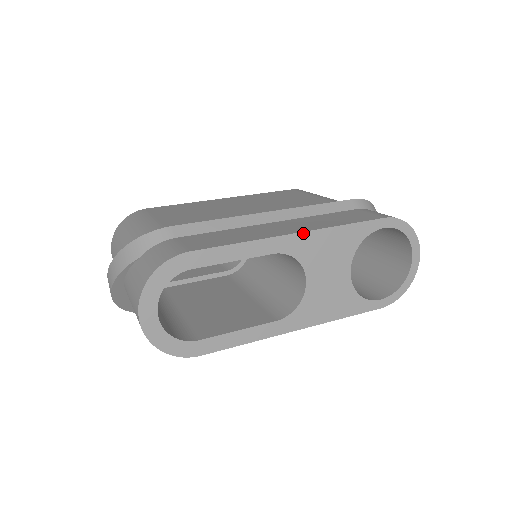
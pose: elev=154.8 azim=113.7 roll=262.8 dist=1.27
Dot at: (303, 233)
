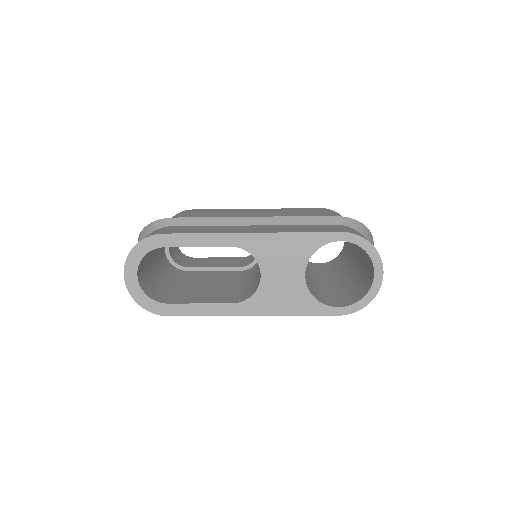
Dot at: (258, 234)
